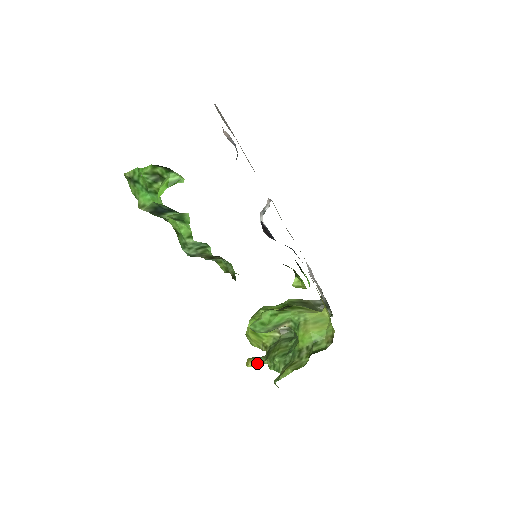
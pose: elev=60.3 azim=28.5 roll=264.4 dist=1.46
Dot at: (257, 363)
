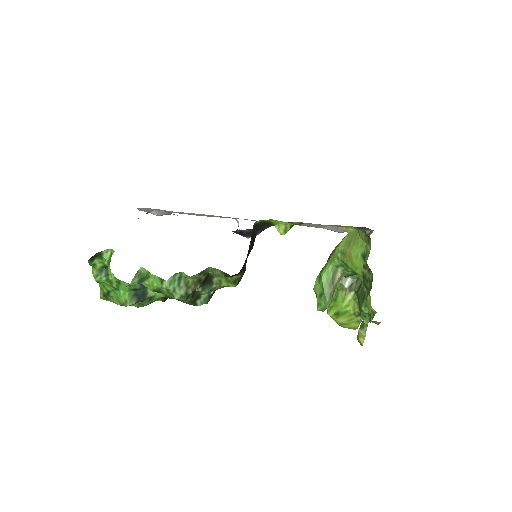
Dot at: (362, 332)
